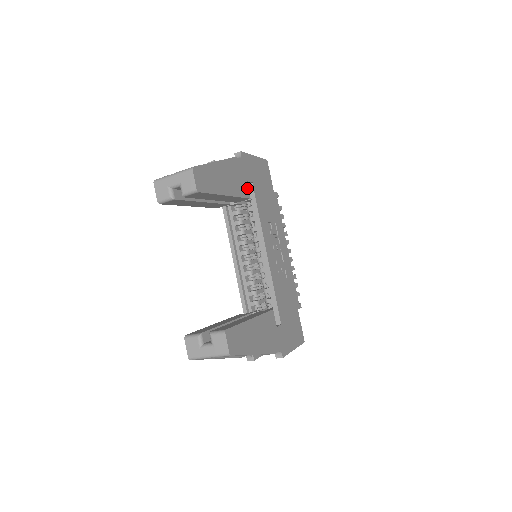
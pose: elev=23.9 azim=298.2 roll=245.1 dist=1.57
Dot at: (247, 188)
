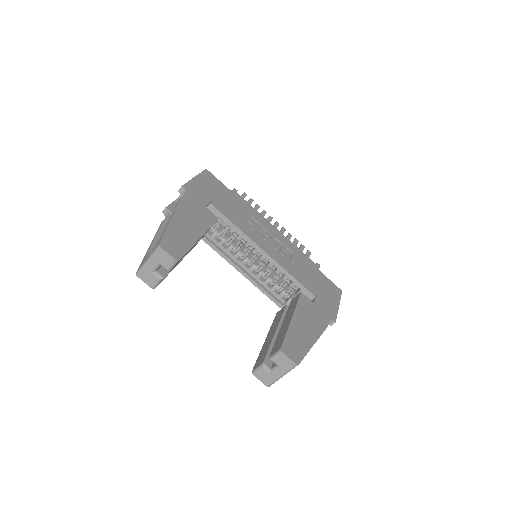
Dot at: (210, 213)
